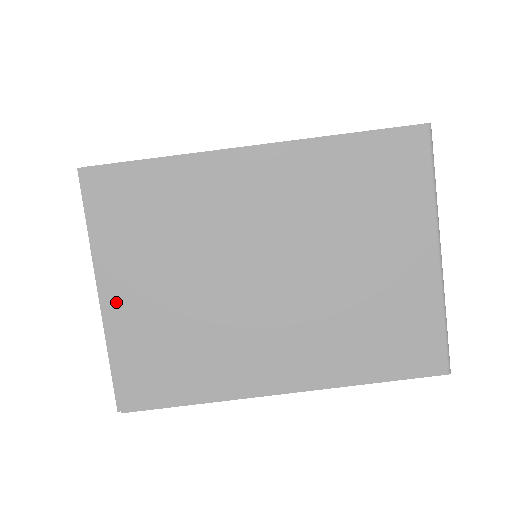
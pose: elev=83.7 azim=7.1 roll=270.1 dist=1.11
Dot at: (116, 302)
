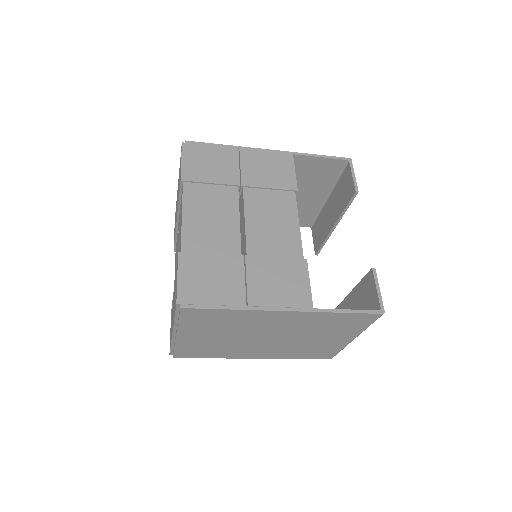
Dot at: (183, 338)
